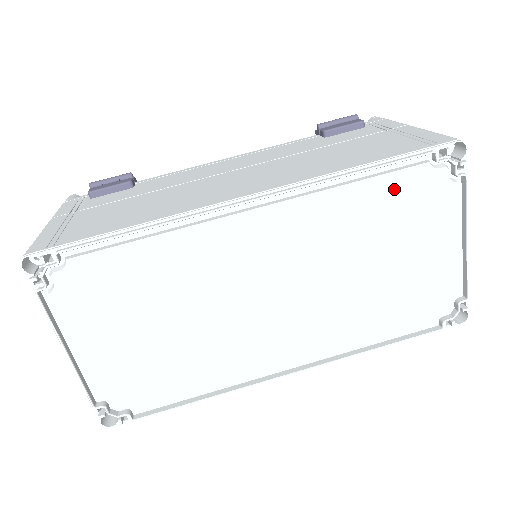
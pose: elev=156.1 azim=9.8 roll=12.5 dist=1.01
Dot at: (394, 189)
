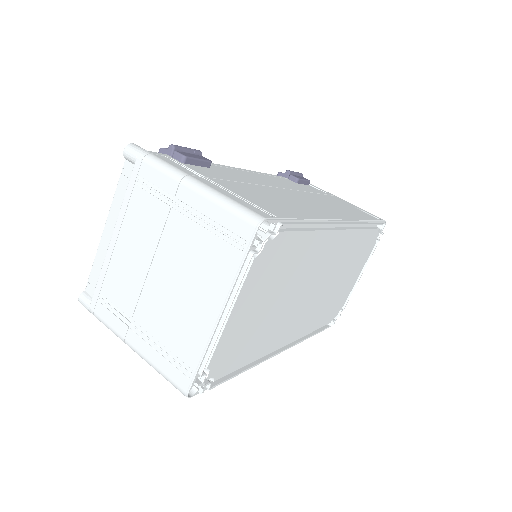
Dot at: (367, 238)
